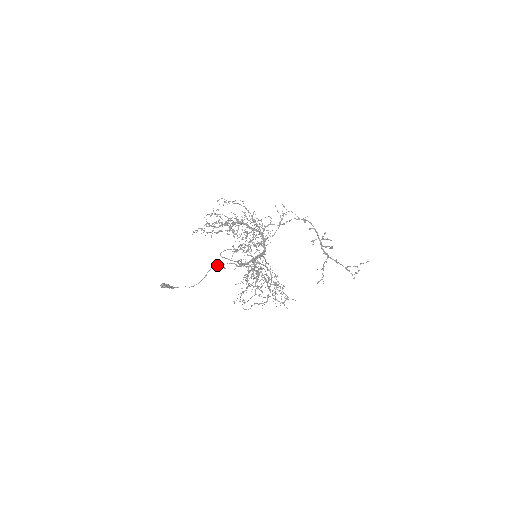
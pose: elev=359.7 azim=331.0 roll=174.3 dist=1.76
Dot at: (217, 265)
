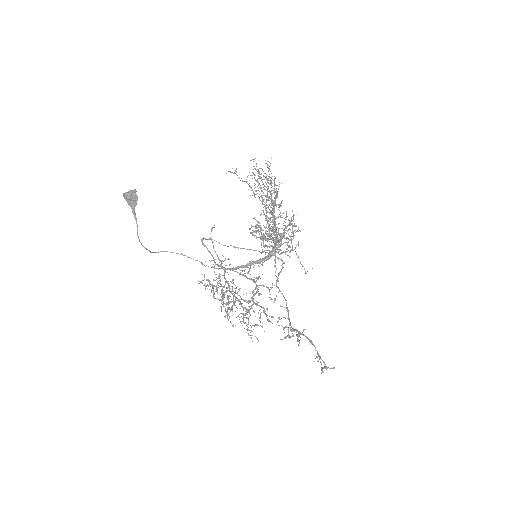
Dot at: occluded
